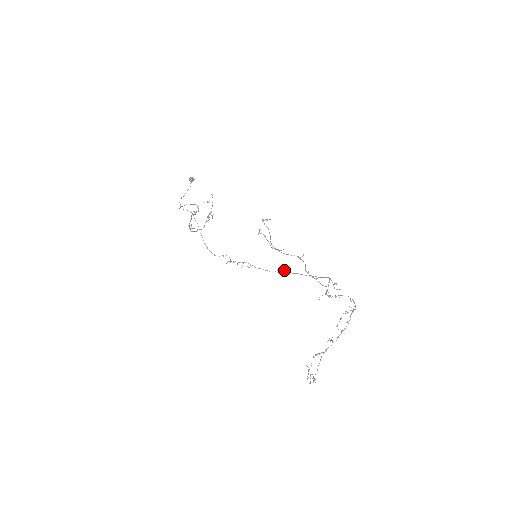
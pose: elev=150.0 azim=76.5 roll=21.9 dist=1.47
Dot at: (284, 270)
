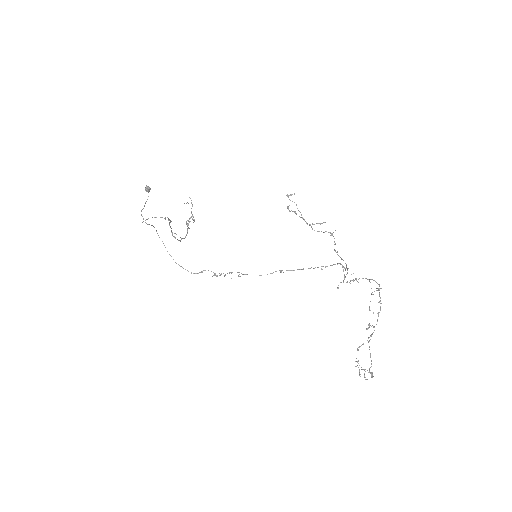
Dot at: occluded
